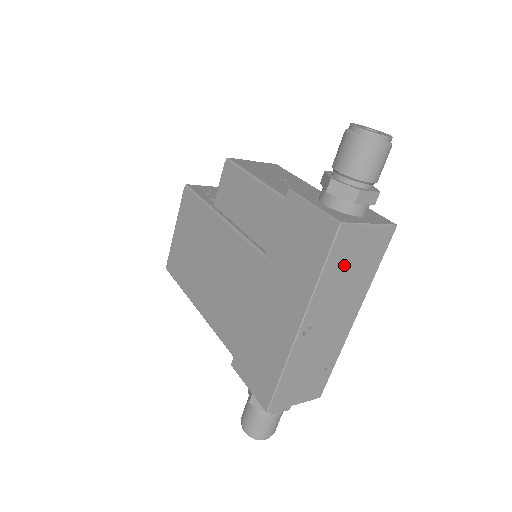
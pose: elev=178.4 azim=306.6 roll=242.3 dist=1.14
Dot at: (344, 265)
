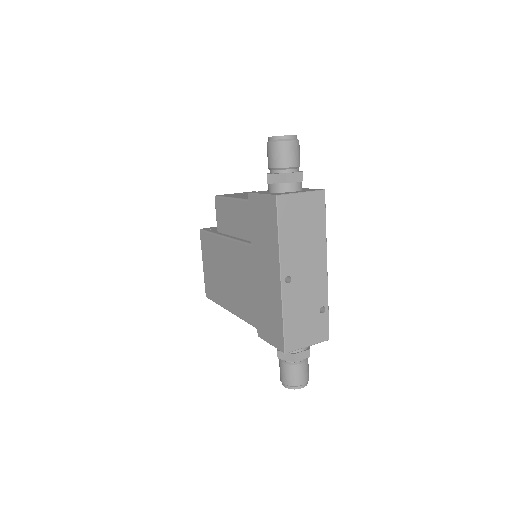
Dot at: (294, 225)
